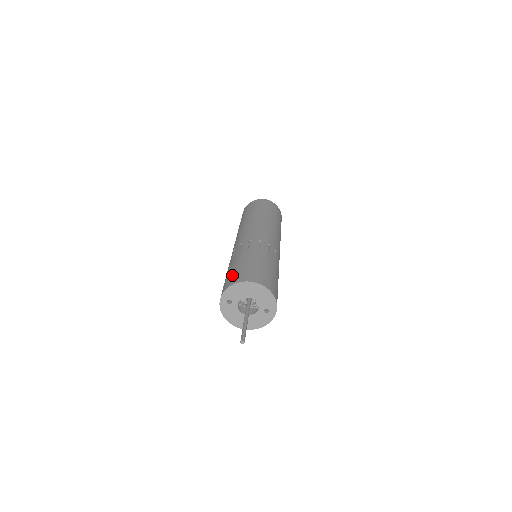
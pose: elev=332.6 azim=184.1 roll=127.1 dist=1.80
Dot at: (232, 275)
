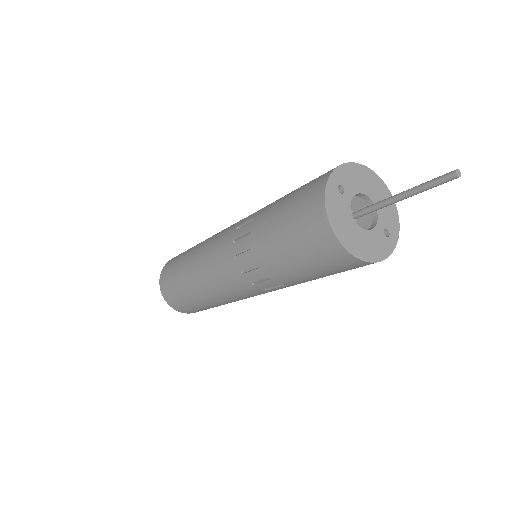
Dot at: occluded
